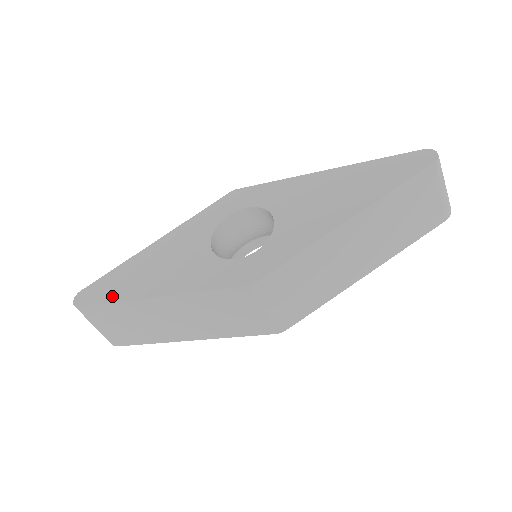
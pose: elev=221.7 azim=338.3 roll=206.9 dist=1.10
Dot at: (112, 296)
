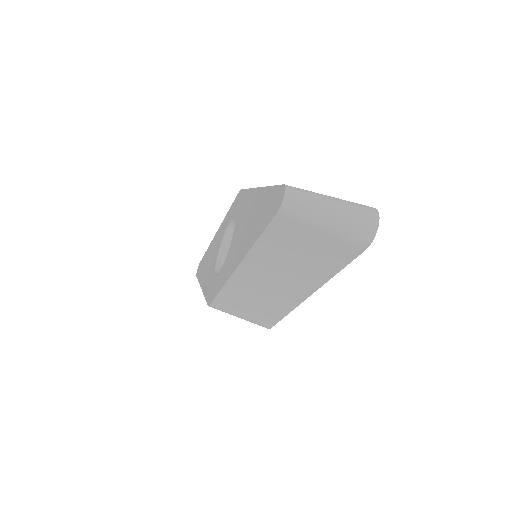
Dot at: (200, 275)
